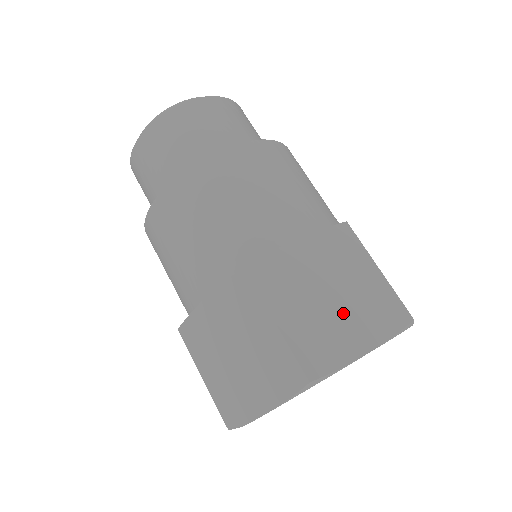
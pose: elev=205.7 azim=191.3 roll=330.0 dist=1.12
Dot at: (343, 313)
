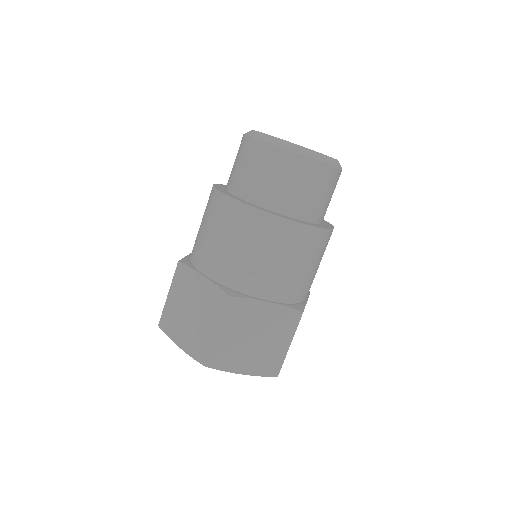
Dot at: (187, 324)
